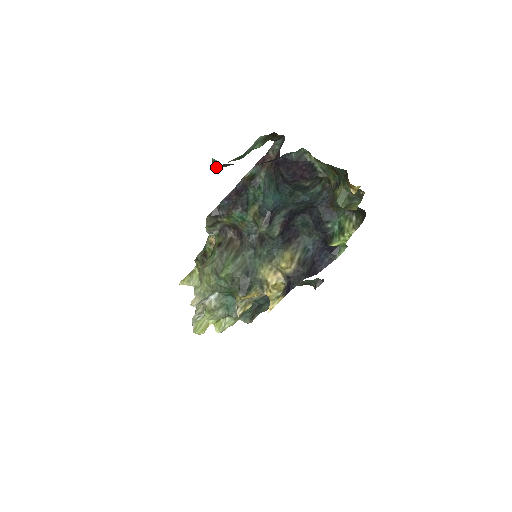
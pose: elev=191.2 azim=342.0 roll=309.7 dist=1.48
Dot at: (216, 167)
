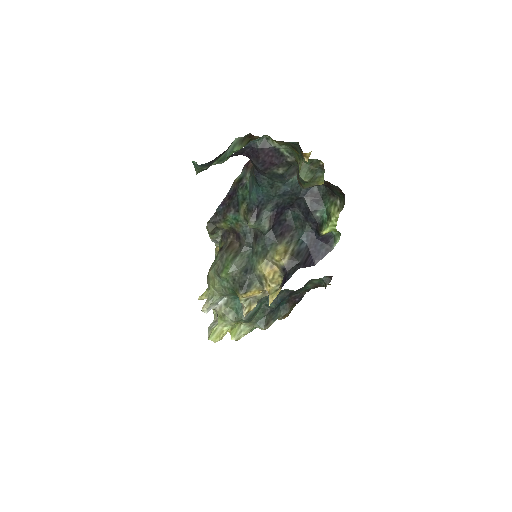
Dot at: (198, 169)
